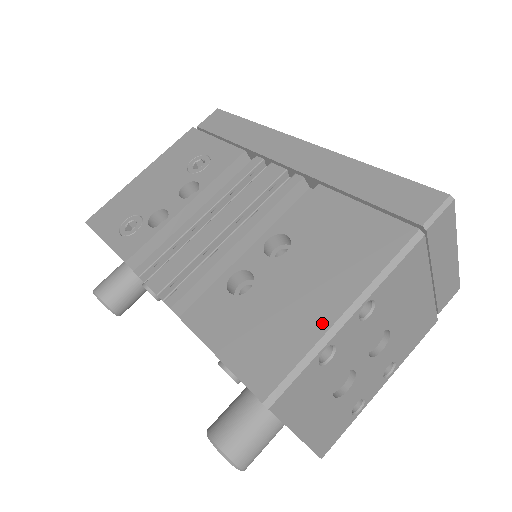
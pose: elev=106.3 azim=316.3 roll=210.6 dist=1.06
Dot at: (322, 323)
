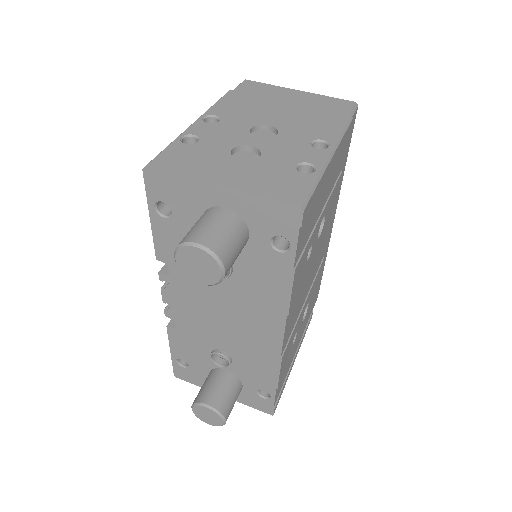
Dot at: occluded
